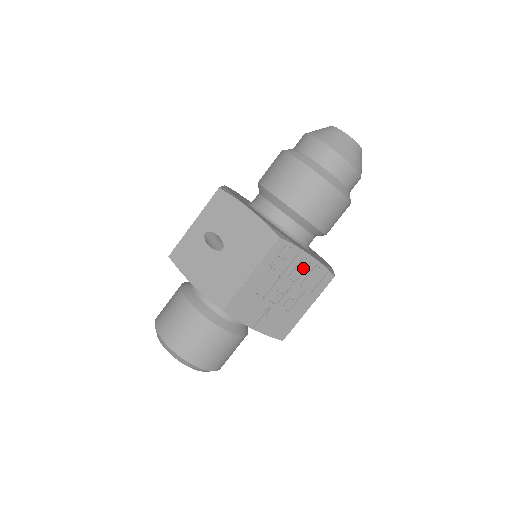
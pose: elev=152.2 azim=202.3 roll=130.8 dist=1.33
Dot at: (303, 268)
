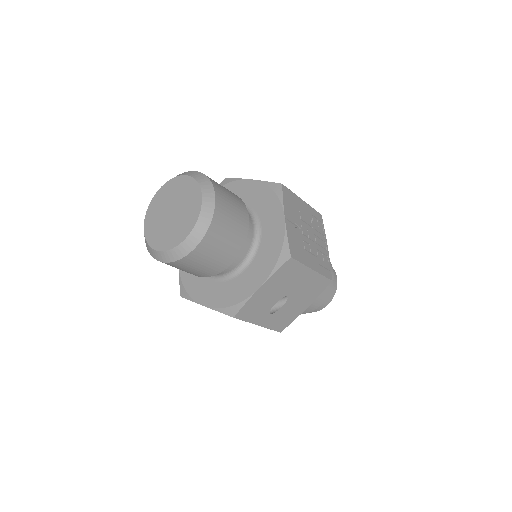
Dot at: (322, 246)
